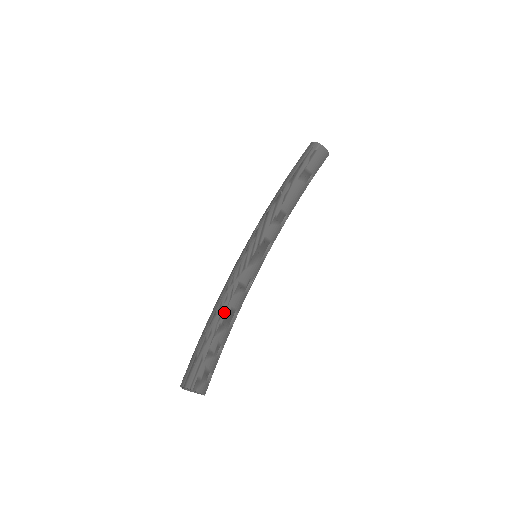
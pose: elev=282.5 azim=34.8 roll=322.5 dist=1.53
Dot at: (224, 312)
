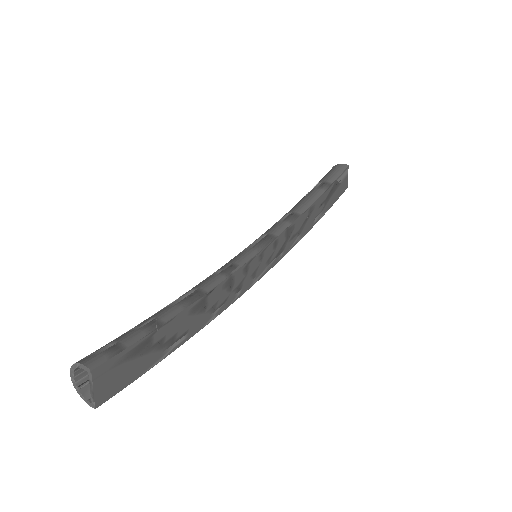
Dot at: (181, 296)
